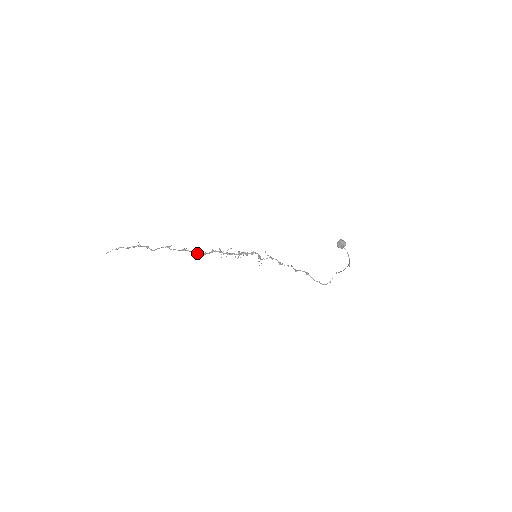
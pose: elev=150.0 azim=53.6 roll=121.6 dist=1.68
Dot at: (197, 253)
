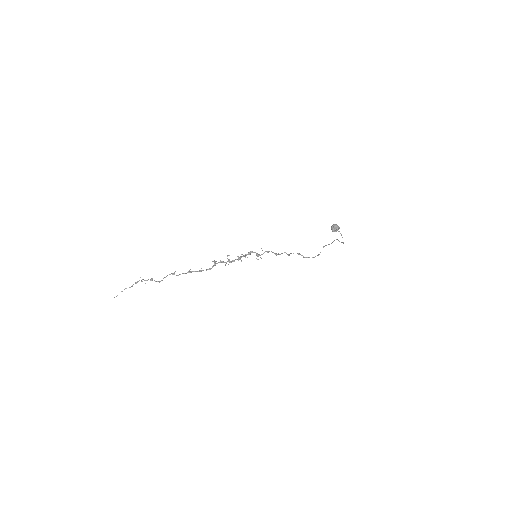
Dot at: occluded
